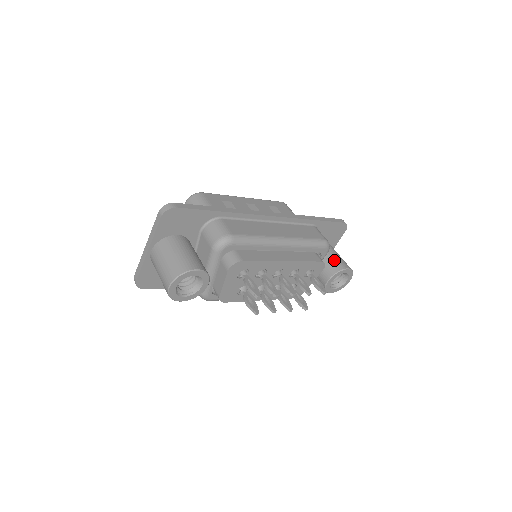
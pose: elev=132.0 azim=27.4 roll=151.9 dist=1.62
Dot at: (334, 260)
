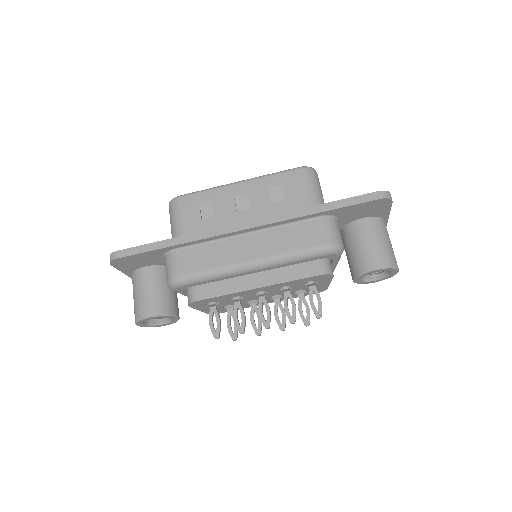
Dot at: (362, 254)
